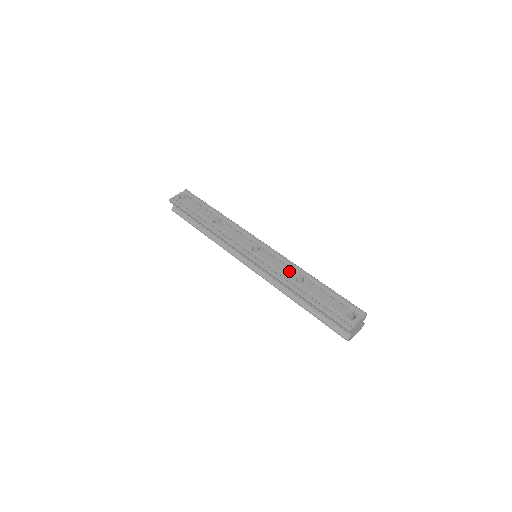
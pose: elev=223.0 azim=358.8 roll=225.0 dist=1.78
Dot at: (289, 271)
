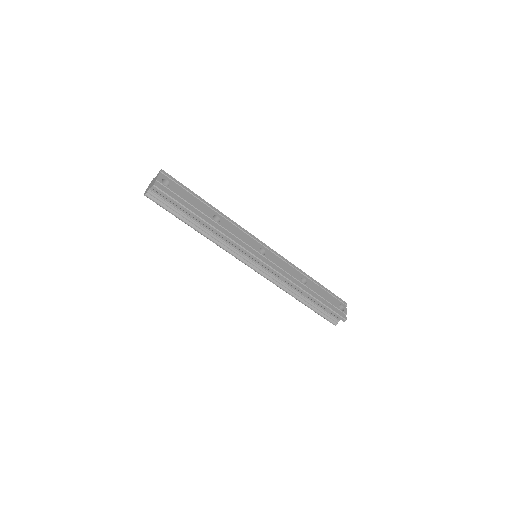
Dot at: (294, 273)
